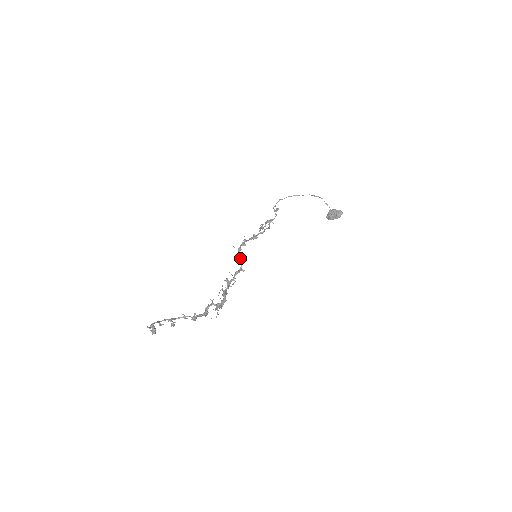
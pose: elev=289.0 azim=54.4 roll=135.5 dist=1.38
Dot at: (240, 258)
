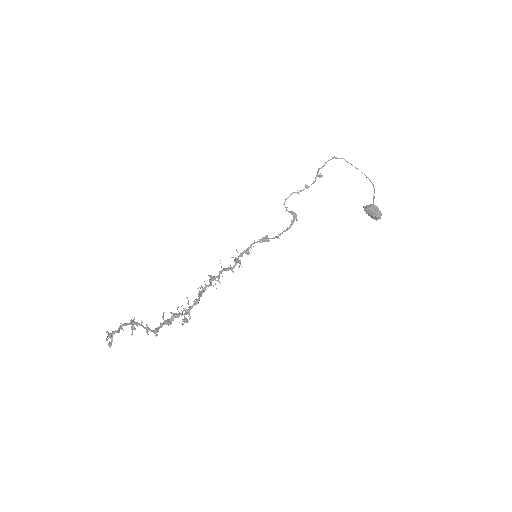
Dot at: (237, 260)
